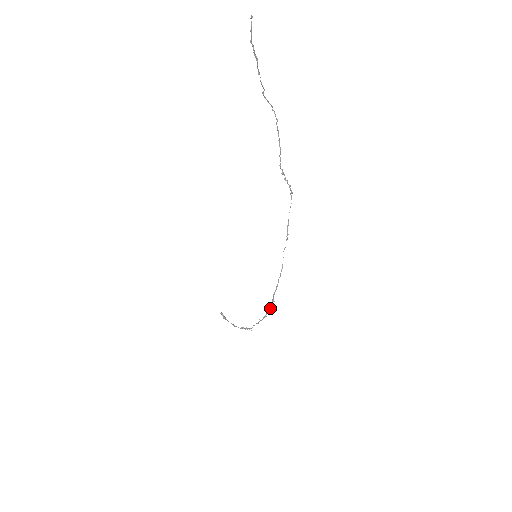
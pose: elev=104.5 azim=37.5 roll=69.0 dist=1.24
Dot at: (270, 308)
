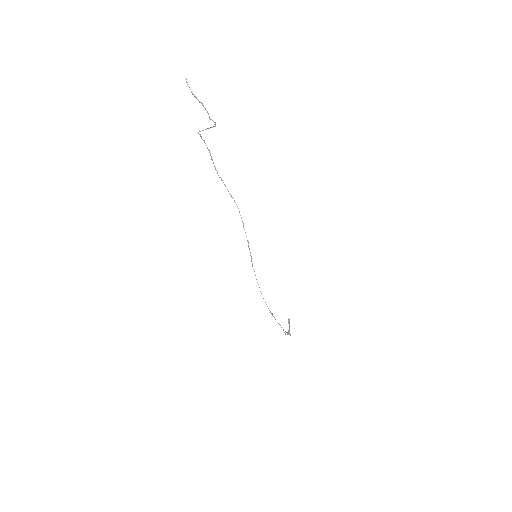
Dot at: (267, 306)
